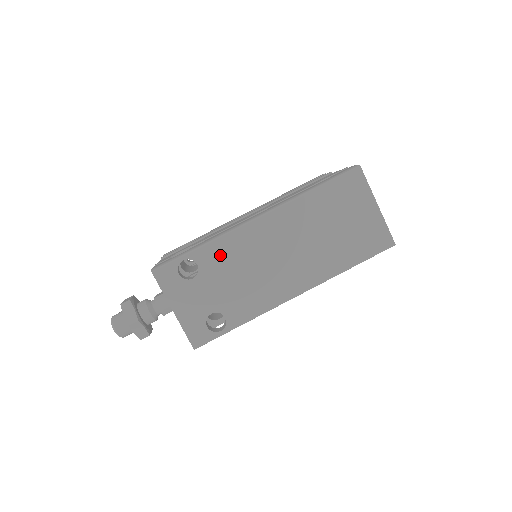
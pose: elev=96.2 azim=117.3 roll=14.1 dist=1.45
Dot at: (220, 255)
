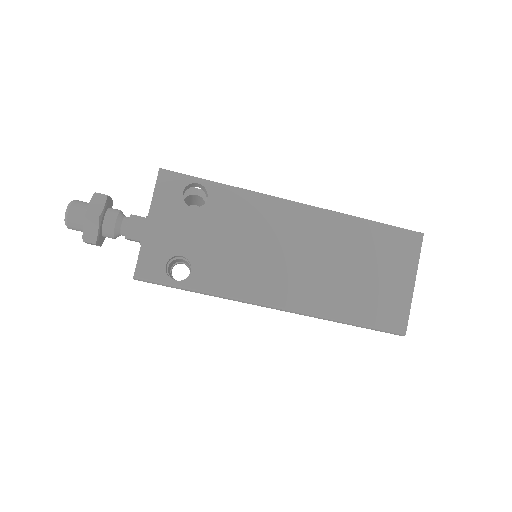
Dot at: (236, 207)
